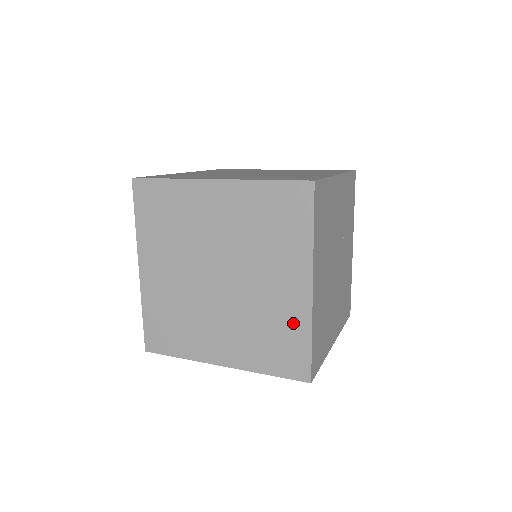
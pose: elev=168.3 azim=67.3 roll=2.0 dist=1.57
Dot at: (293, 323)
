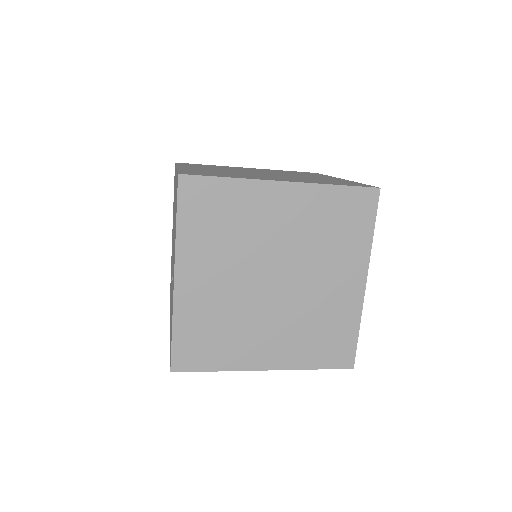
Dot at: (345, 317)
